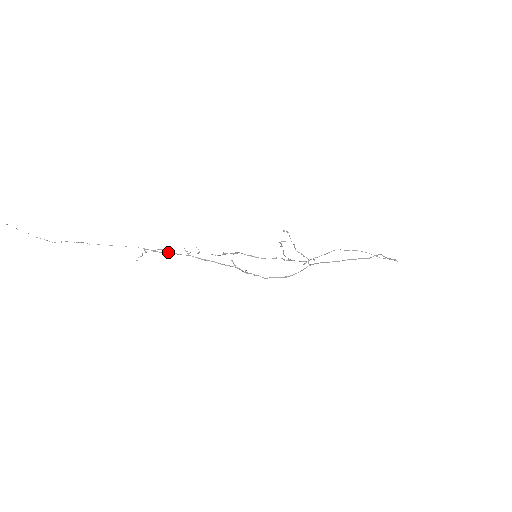
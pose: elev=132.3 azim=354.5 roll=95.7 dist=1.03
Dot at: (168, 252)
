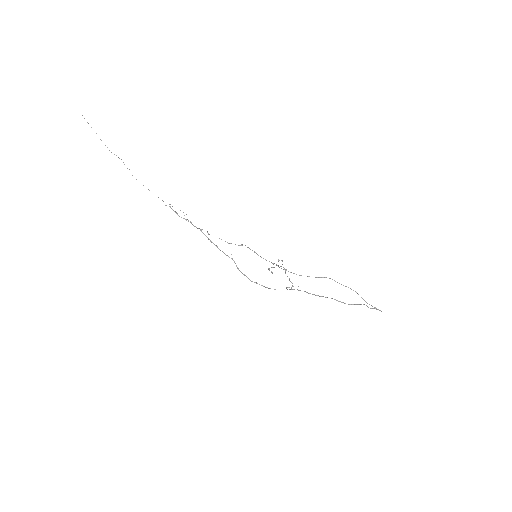
Dot at: (186, 220)
